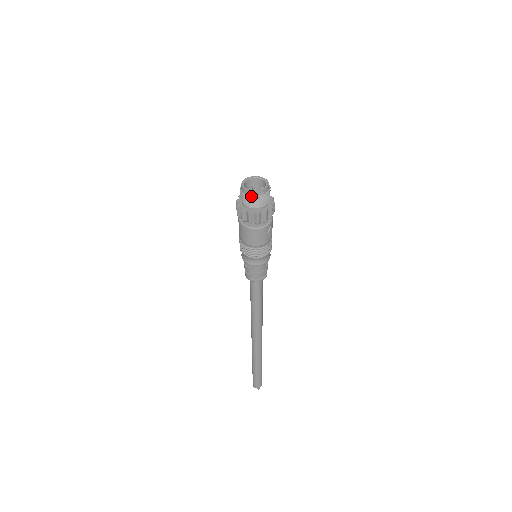
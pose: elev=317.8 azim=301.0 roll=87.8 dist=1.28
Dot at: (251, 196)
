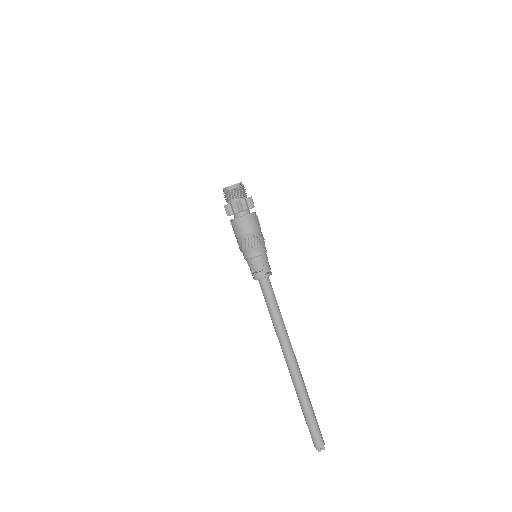
Dot at: (238, 187)
